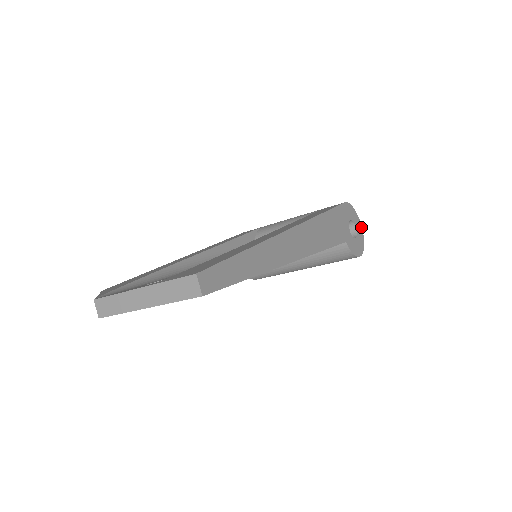
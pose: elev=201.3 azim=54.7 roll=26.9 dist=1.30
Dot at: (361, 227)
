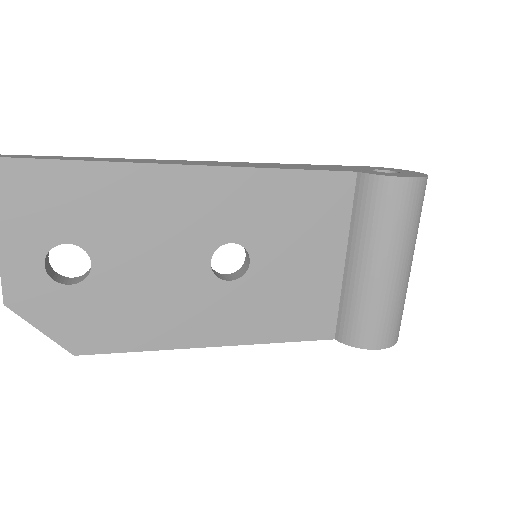
Dot at: (419, 173)
